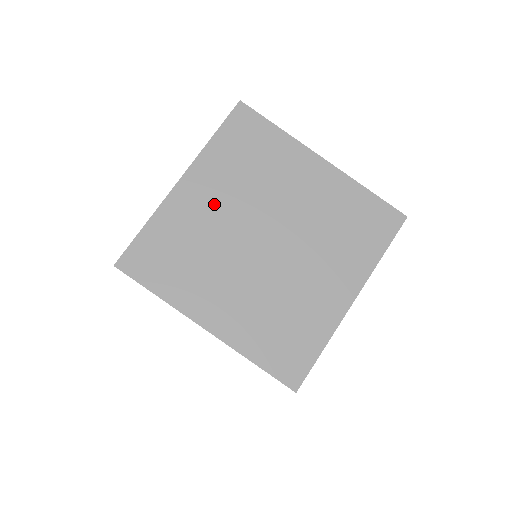
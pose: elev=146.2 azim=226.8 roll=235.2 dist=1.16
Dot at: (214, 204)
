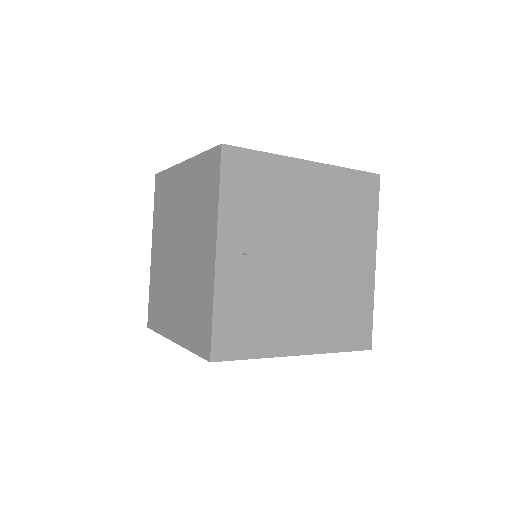
Dot at: (161, 251)
